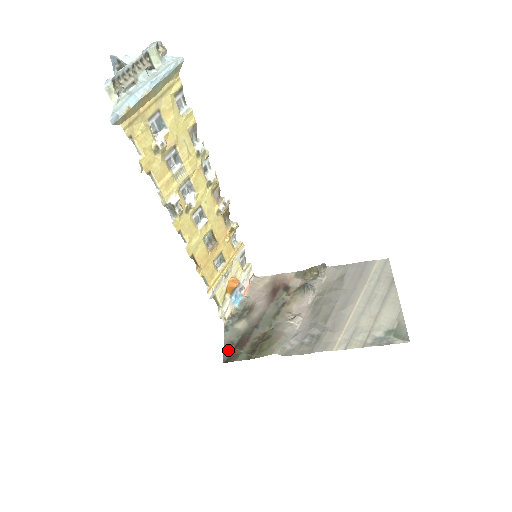
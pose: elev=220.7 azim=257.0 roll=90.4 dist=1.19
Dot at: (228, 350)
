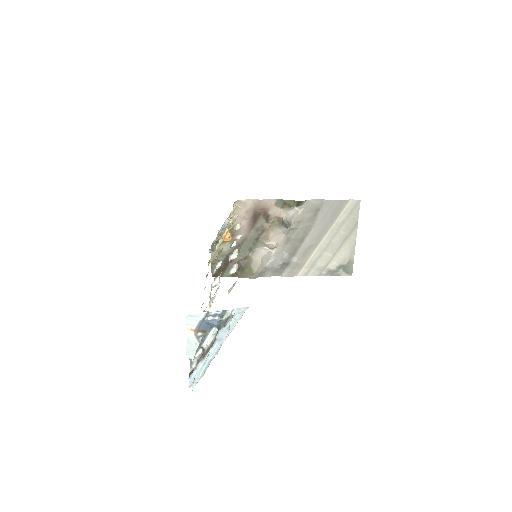
Dot at: occluded
